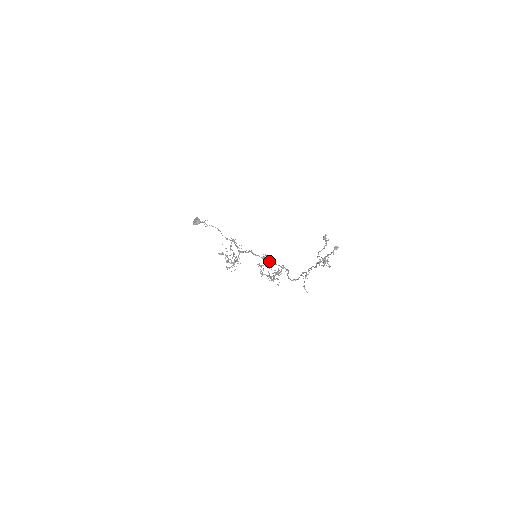
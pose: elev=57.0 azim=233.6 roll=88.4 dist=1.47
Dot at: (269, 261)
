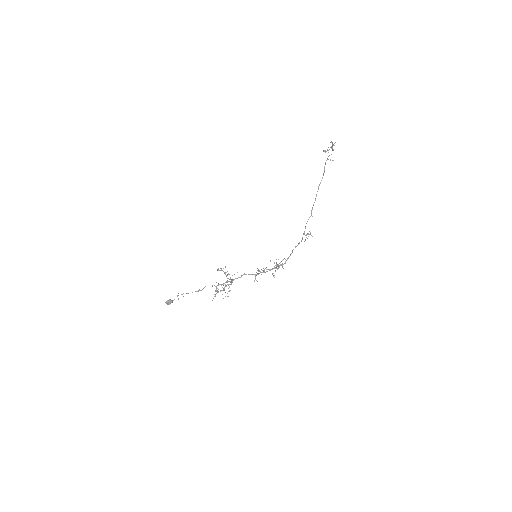
Dot at: (263, 272)
